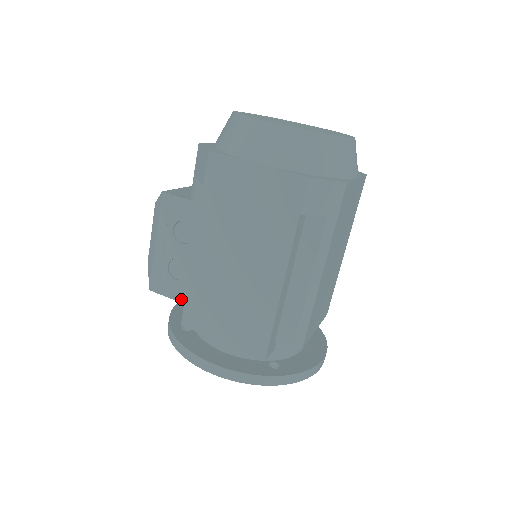
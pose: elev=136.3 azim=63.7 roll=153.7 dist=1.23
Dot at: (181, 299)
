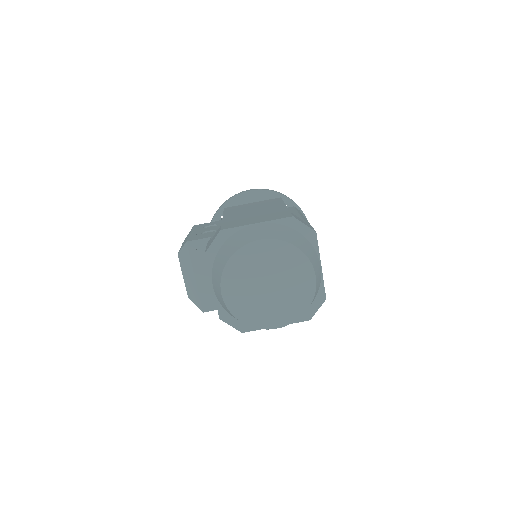
Dot at: occluded
